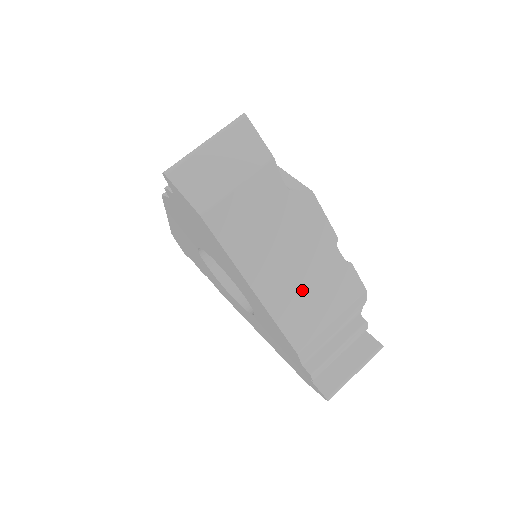
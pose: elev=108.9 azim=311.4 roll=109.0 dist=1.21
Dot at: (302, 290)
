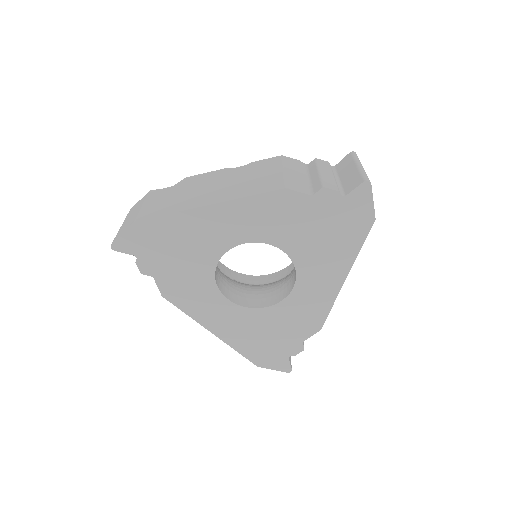
Dot at: (239, 184)
